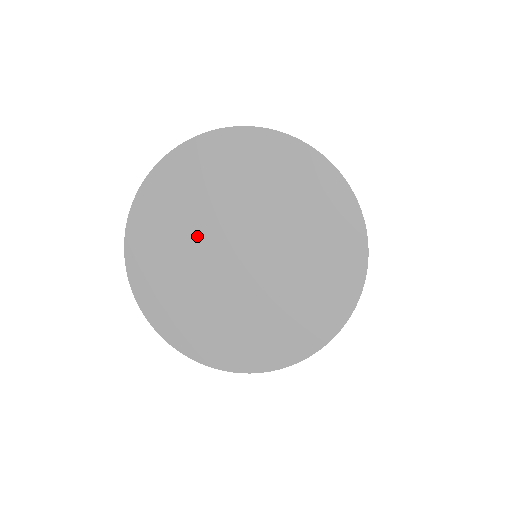
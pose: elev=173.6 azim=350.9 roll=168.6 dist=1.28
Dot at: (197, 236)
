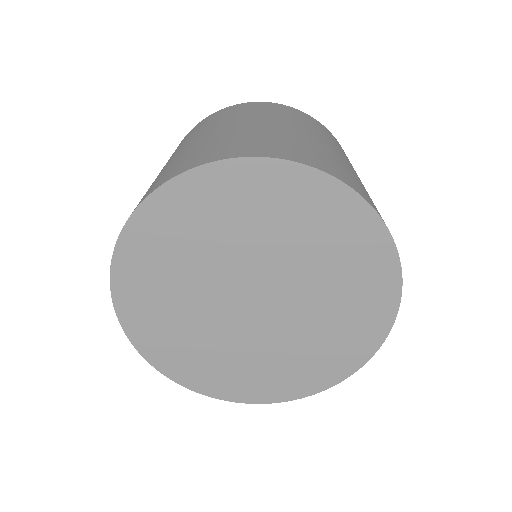
Dot at: (202, 282)
